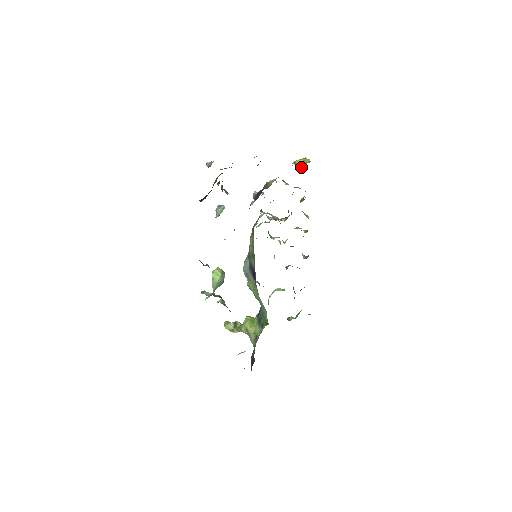
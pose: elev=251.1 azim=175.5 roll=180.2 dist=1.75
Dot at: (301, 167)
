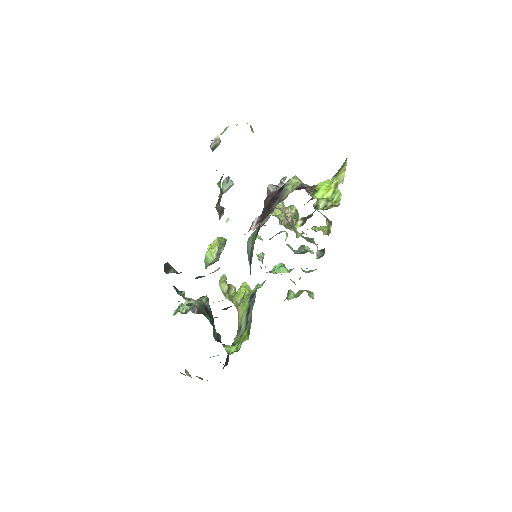
Dot at: occluded
